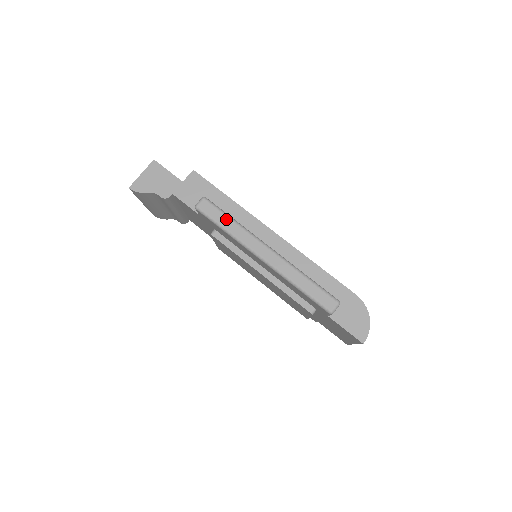
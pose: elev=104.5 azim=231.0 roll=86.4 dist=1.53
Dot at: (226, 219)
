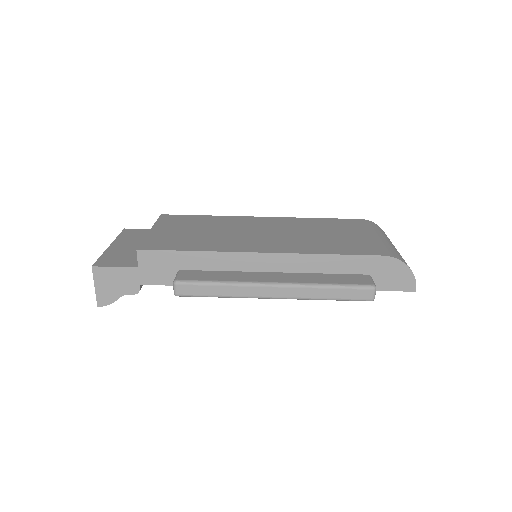
Dot at: (213, 288)
